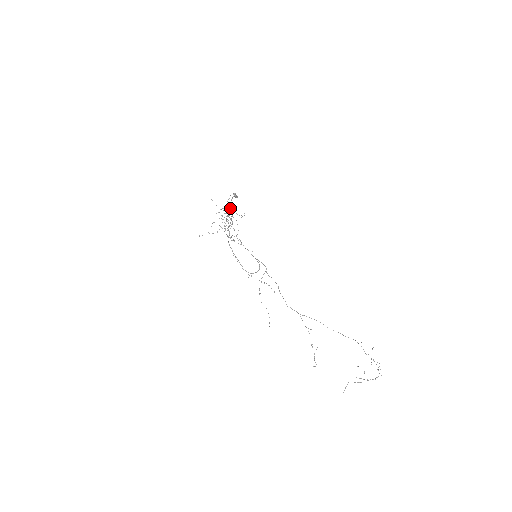
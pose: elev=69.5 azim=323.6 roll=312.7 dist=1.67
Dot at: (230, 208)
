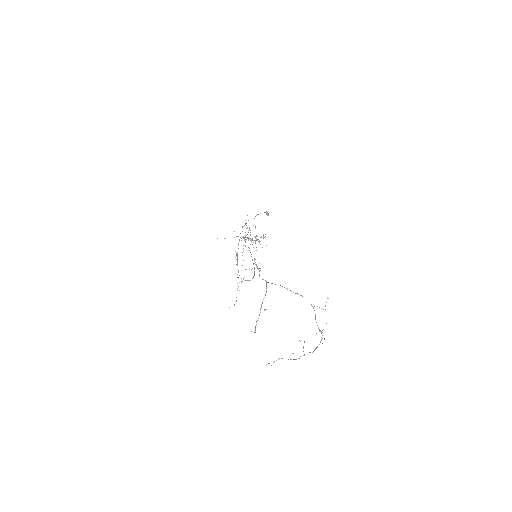
Dot at: (257, 239)
